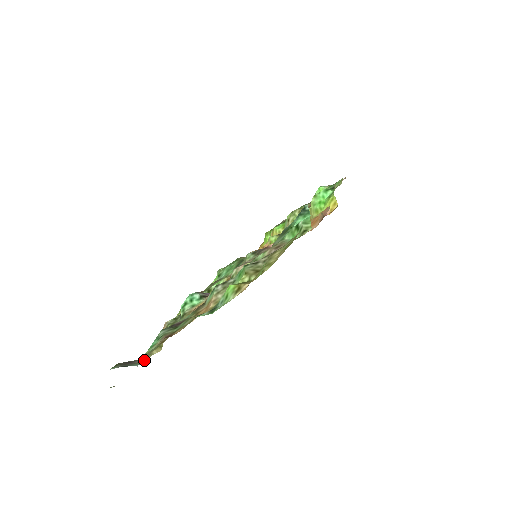
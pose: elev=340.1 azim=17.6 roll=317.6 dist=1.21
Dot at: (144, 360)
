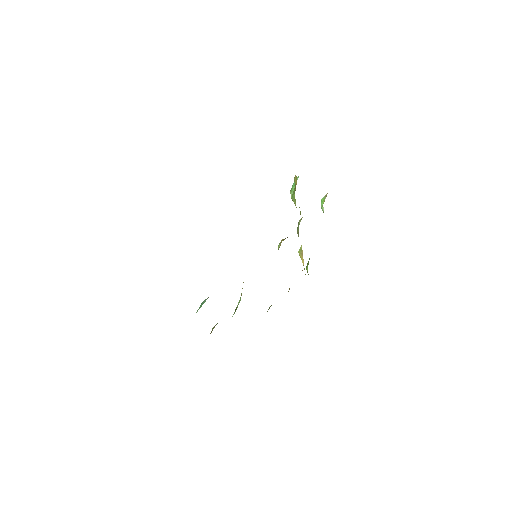
Dot at: occluded
